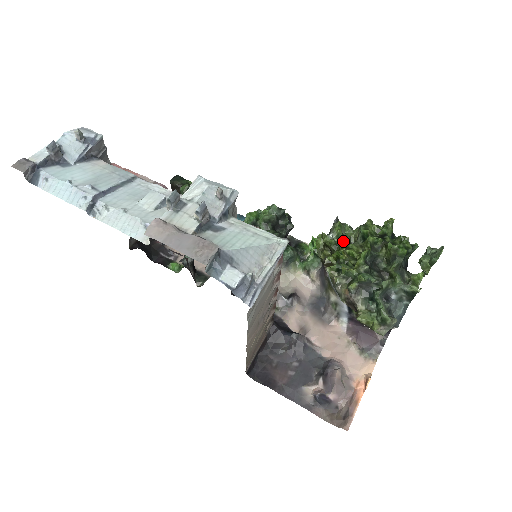
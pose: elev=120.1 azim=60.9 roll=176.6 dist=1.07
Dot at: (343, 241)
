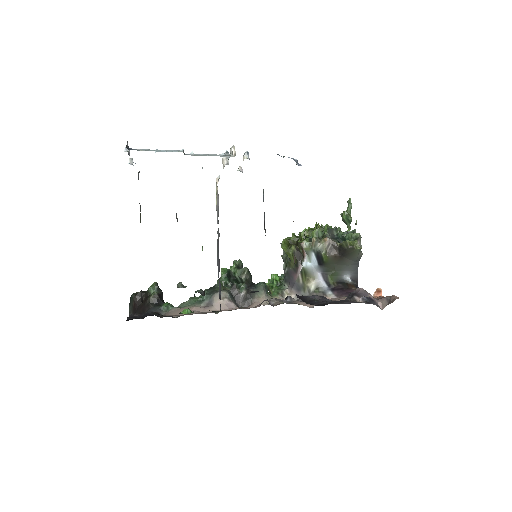
Dot at: occluded
